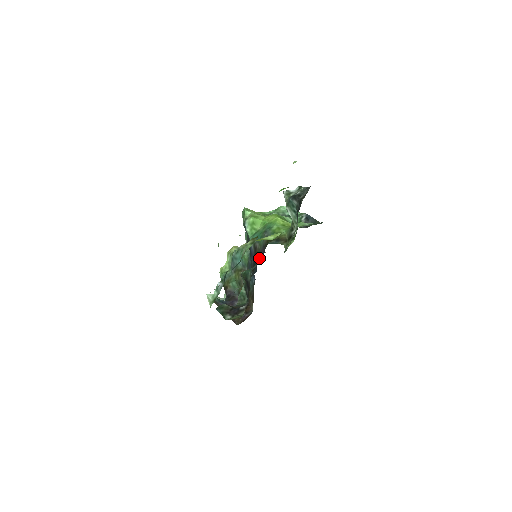
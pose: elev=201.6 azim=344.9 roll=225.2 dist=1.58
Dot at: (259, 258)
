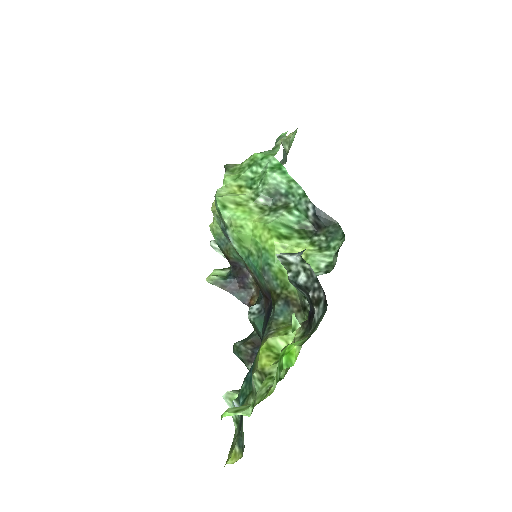
Dot at: (265, 296)
